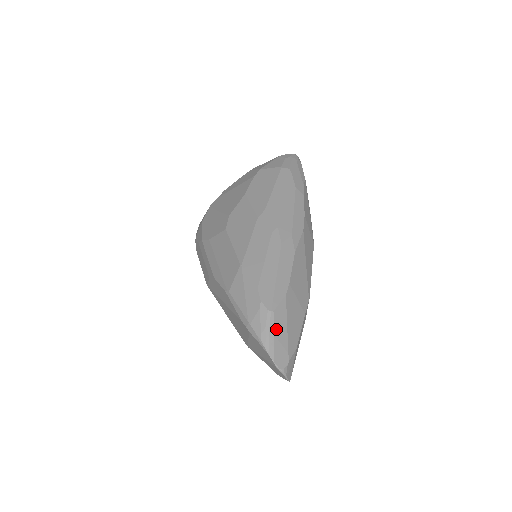
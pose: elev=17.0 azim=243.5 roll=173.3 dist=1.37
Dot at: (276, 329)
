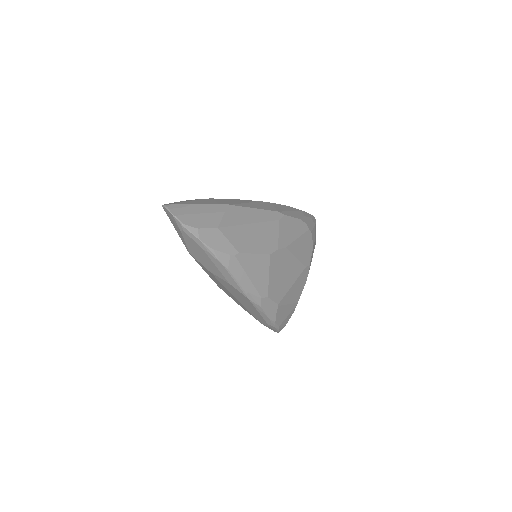
Dot at: occluded
